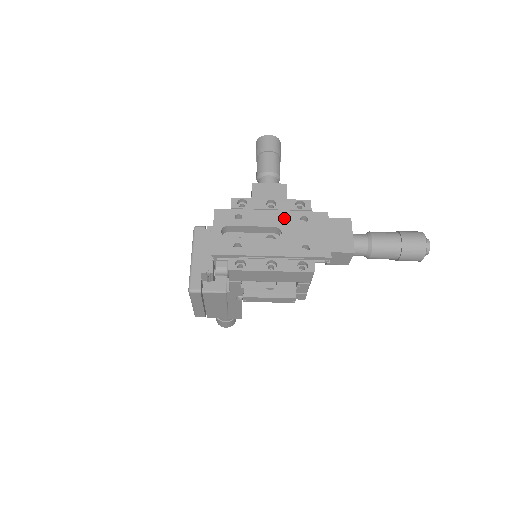
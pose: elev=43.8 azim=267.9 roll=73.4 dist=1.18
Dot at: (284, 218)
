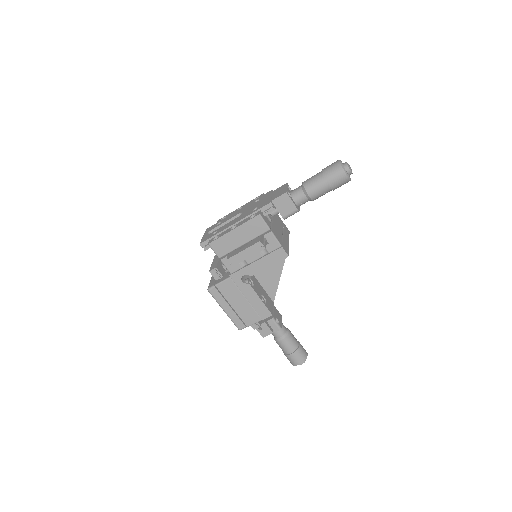
Dot at: (245, 208)
